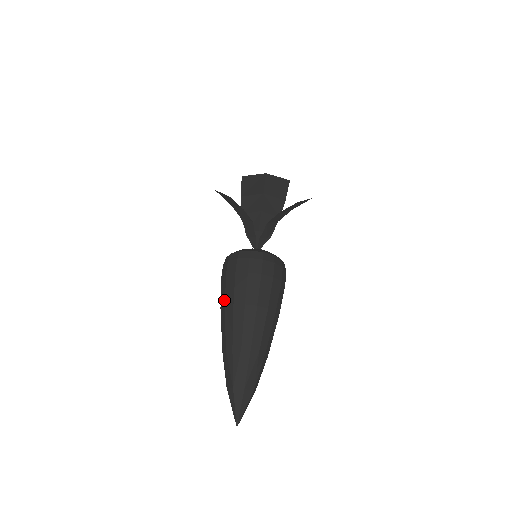
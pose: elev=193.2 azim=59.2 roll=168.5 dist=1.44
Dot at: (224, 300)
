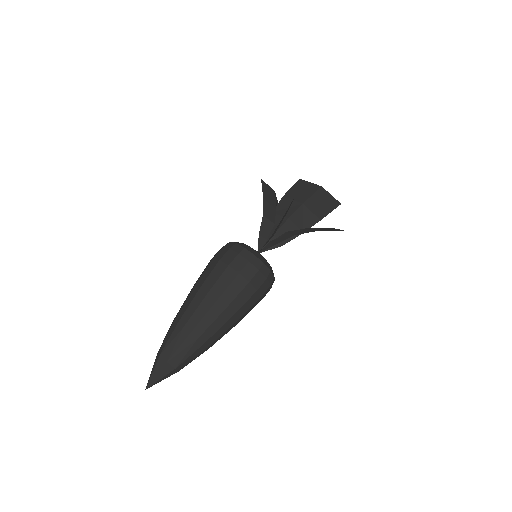
Dot at: (199, 278)
